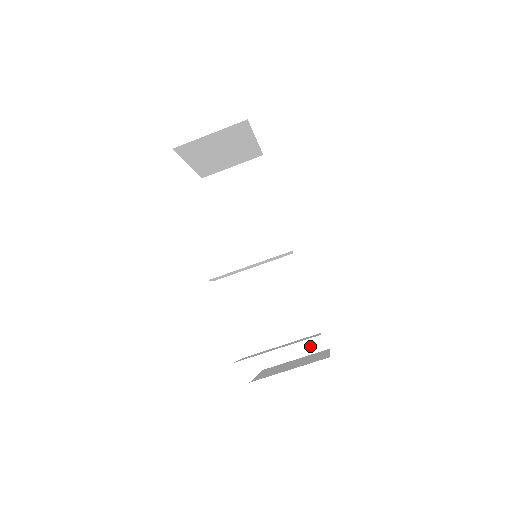
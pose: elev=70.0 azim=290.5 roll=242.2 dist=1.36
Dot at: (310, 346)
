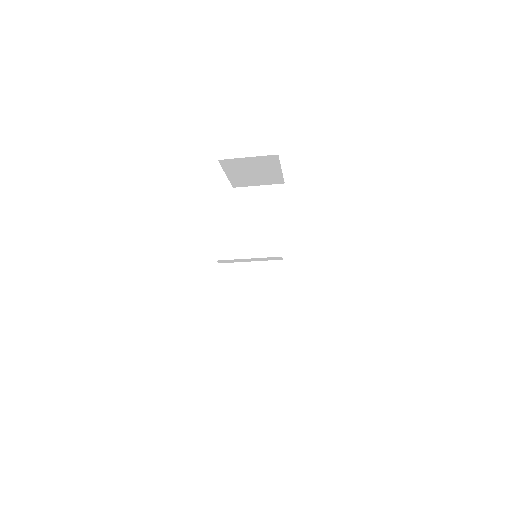
Dot at: (278, 338)
